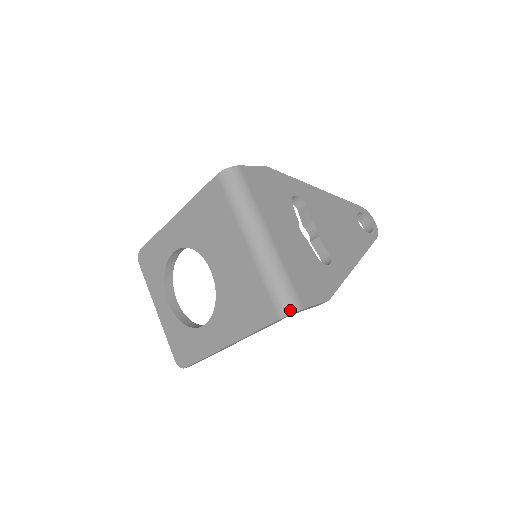
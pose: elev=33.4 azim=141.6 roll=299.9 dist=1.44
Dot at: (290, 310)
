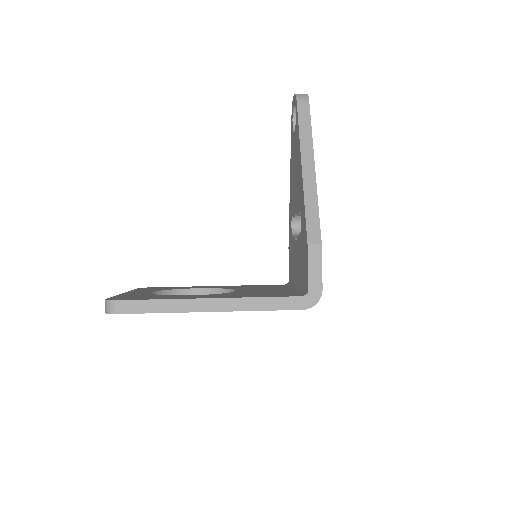
Dot at: occluded
